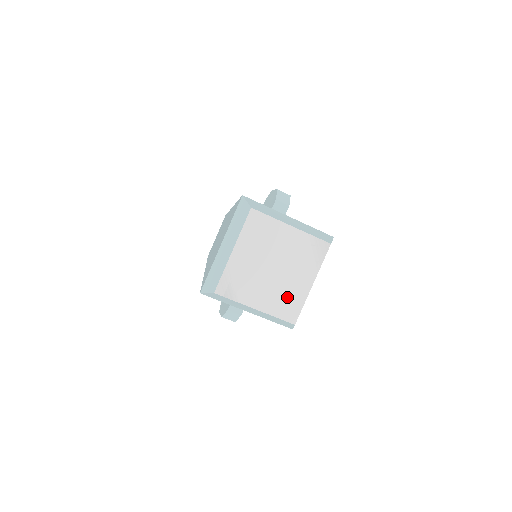
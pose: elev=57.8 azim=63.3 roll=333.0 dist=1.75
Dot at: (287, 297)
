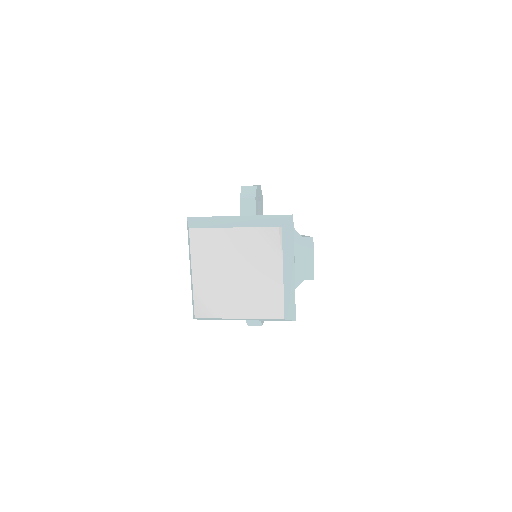
Dot at: (263, 296)
